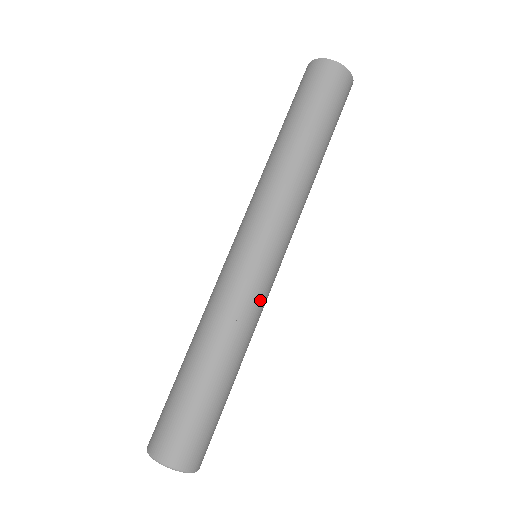
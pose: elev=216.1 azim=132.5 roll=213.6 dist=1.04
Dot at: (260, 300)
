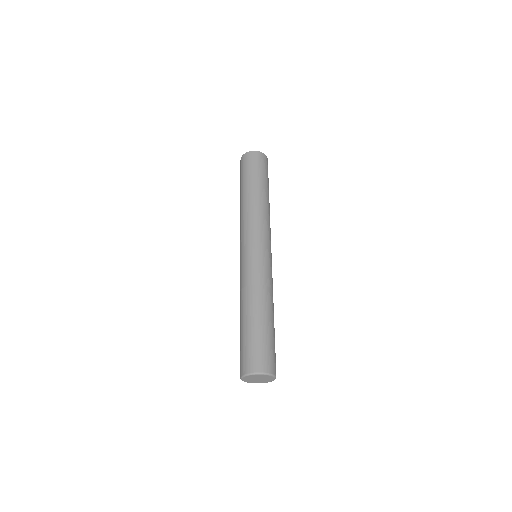
Dot at: (262, 270)
